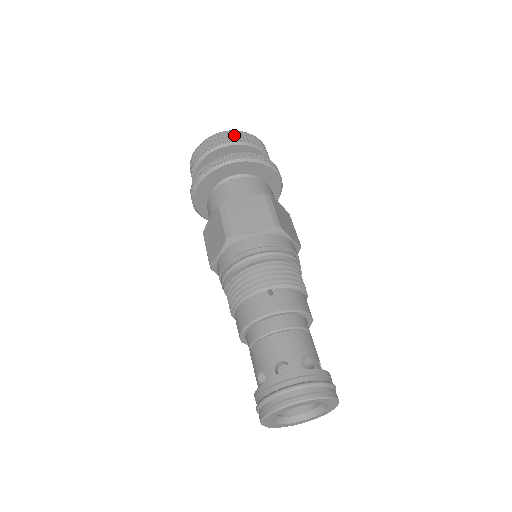
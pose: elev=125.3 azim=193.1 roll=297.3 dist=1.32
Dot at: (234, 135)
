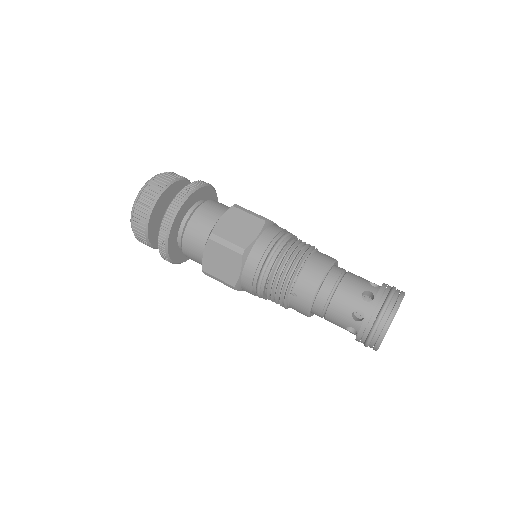
Dot at: occluded
